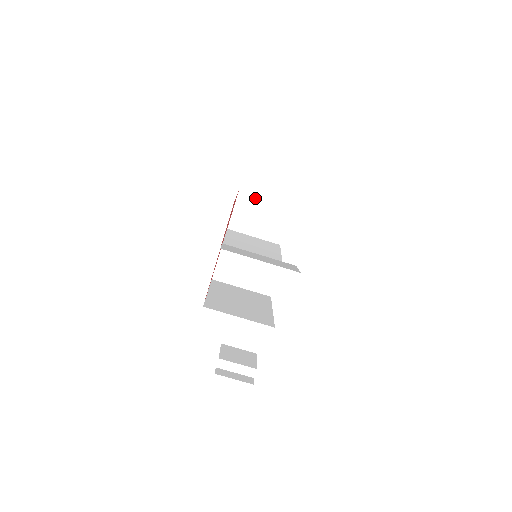
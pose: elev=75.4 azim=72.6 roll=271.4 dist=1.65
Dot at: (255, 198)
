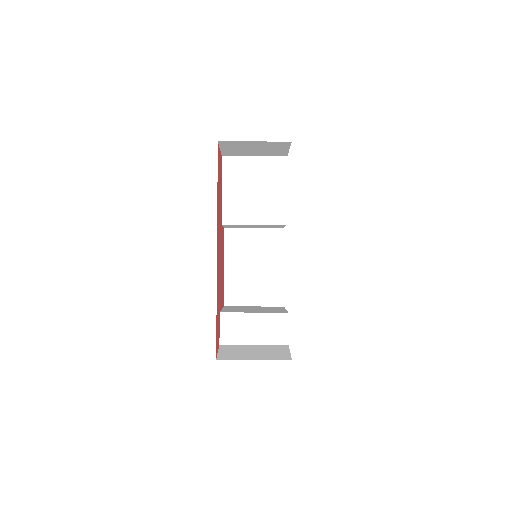
Dot at: (241, 143)
